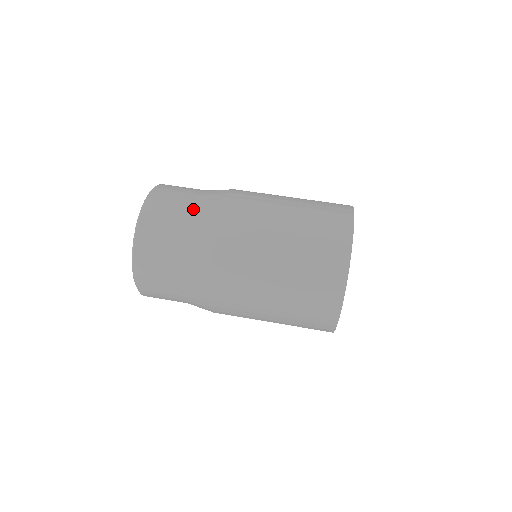
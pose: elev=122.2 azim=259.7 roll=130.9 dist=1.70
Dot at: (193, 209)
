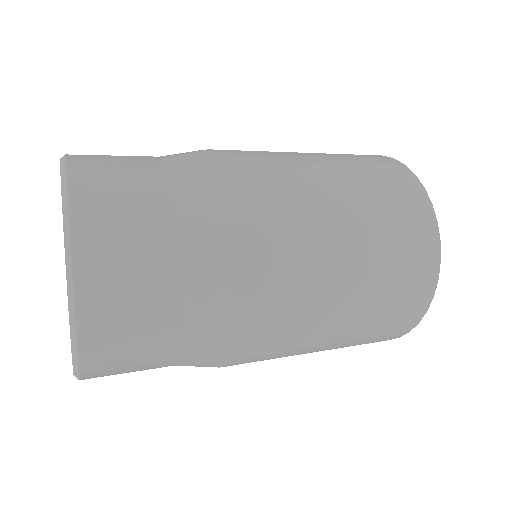
Dot at: occluded
